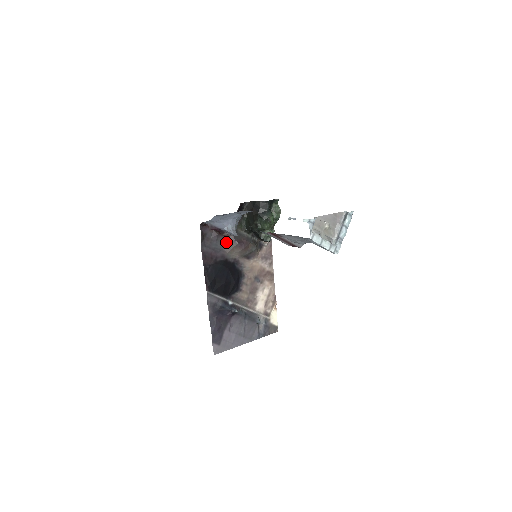
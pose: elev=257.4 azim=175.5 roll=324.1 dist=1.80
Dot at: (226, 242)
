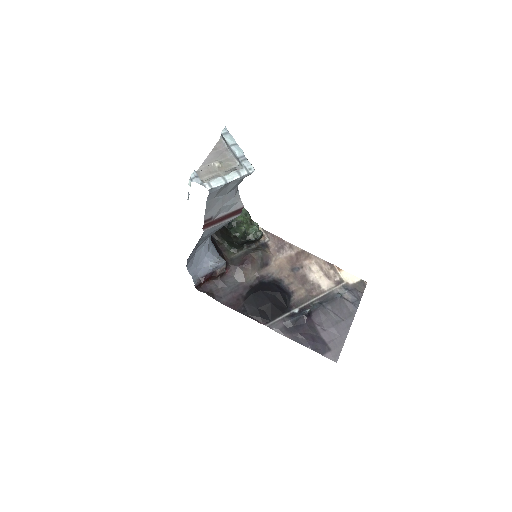
Dot at: (234, 276)
